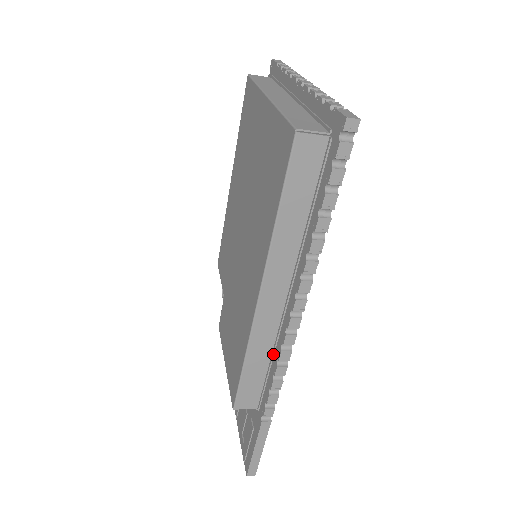
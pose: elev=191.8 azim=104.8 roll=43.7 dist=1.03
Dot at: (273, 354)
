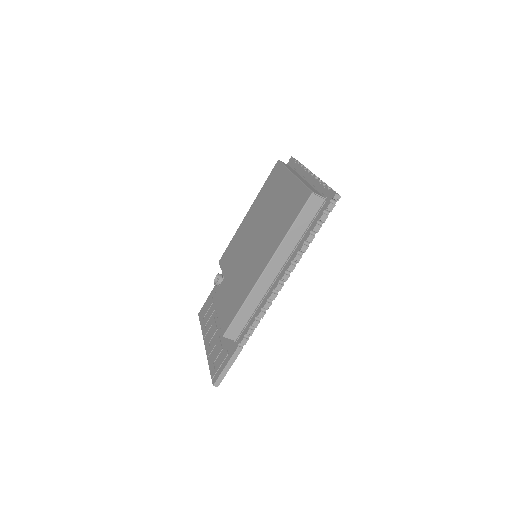
Dot at: (259, 305)
